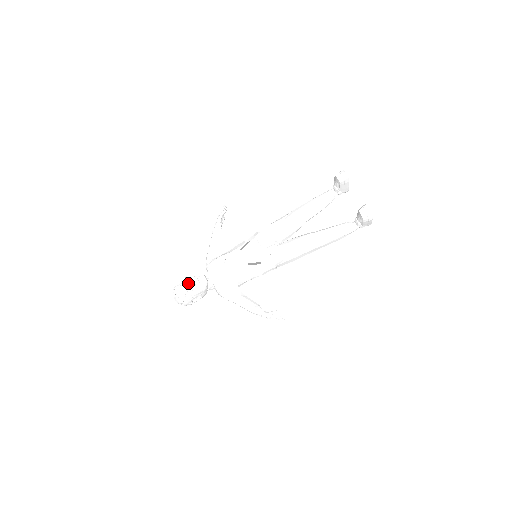
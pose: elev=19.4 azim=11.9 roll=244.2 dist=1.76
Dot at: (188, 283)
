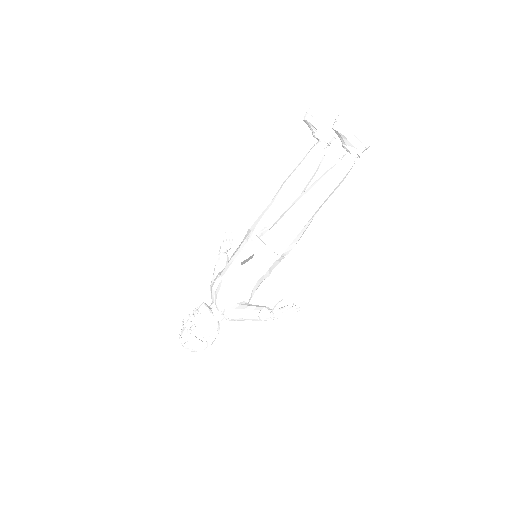
Dot at: (189, 319)
